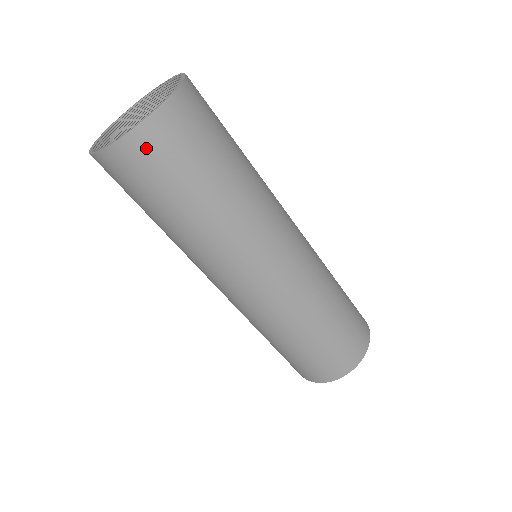
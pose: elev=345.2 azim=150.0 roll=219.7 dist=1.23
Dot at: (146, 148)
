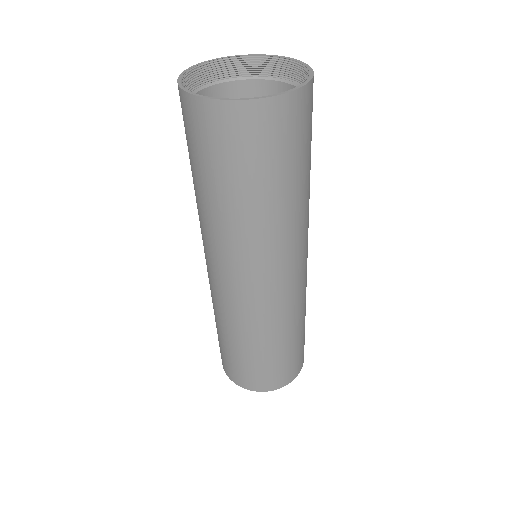
Dot at: (305, 107)
